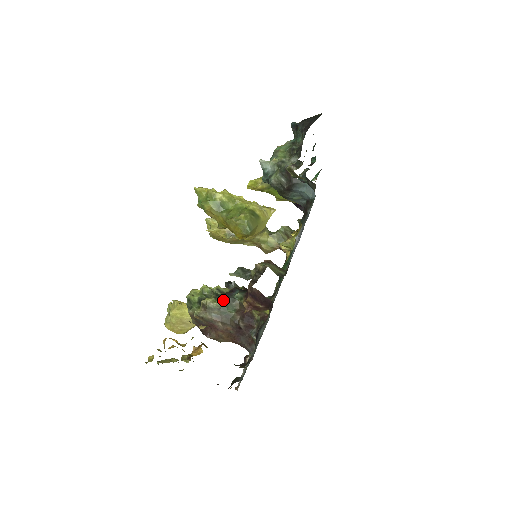
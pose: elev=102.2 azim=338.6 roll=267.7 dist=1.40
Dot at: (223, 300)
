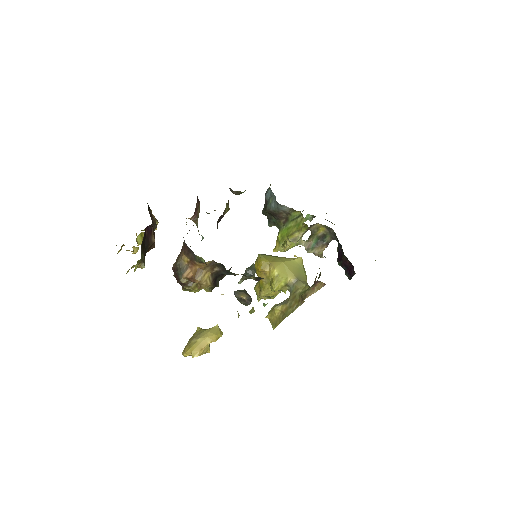
Dot at: occluded
